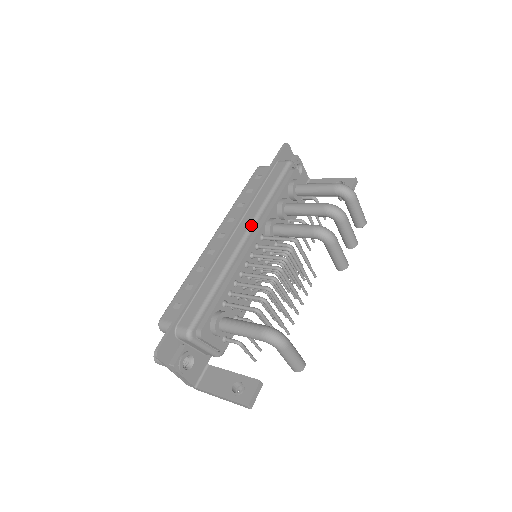
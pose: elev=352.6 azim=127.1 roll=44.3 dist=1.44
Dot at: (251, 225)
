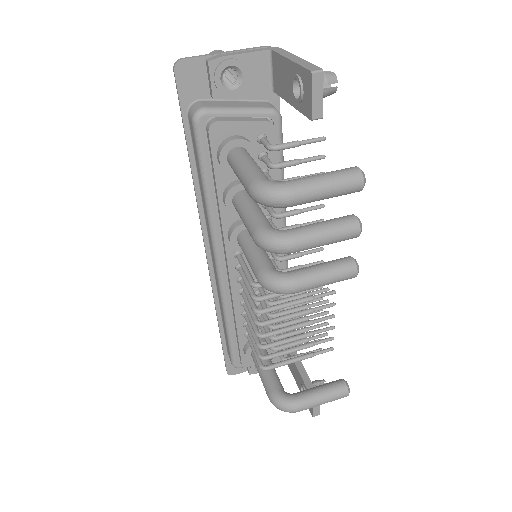
Dot at: (214, 252)
